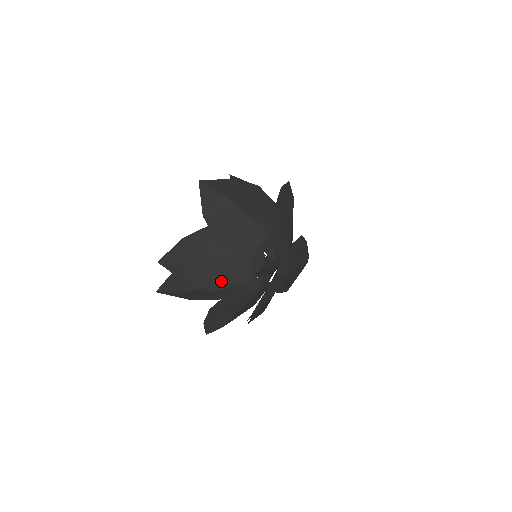
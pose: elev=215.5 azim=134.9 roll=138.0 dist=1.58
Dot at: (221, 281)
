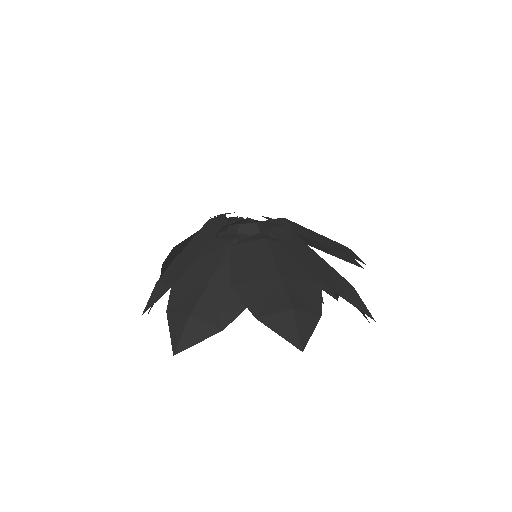
Dot at: (200, 248)
